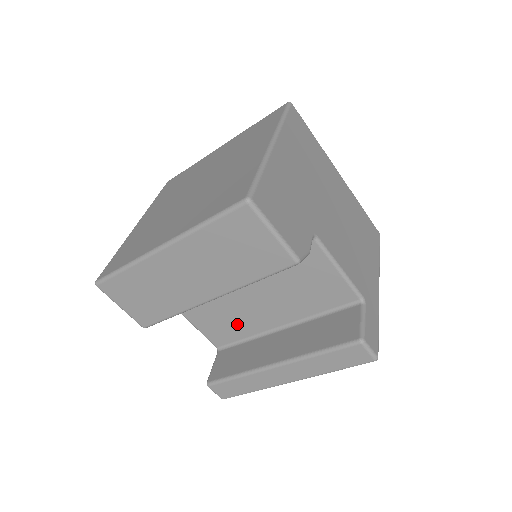
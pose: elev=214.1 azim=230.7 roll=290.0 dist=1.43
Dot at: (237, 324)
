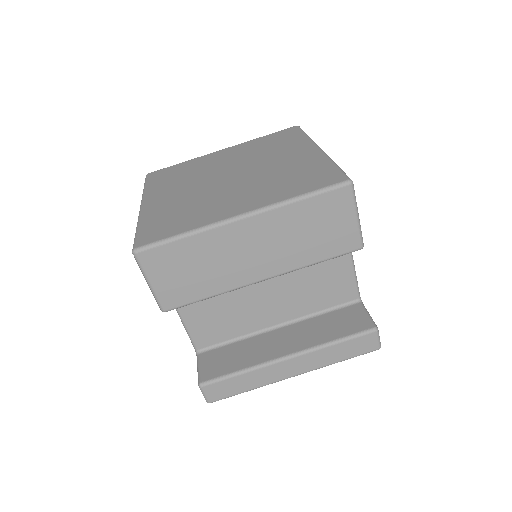
Dot at: (234, 321)
